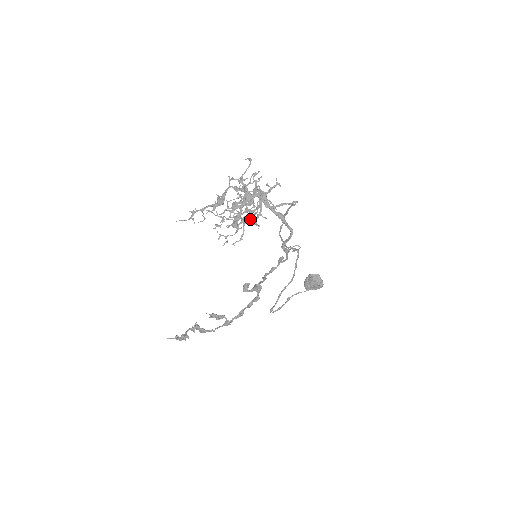
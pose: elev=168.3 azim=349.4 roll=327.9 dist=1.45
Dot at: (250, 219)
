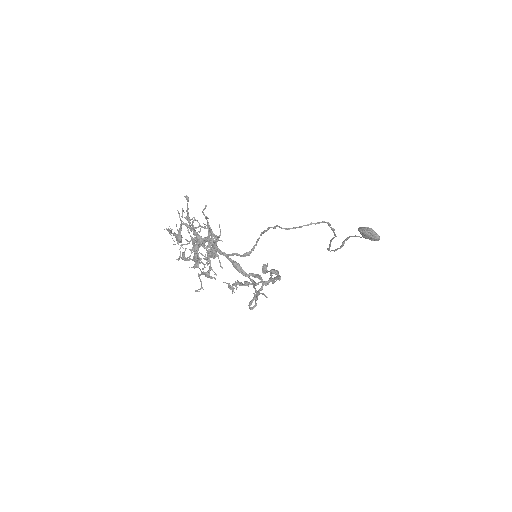
Dot at: occluded
